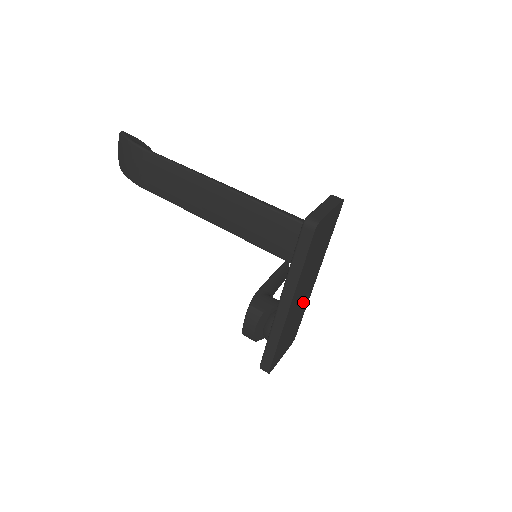
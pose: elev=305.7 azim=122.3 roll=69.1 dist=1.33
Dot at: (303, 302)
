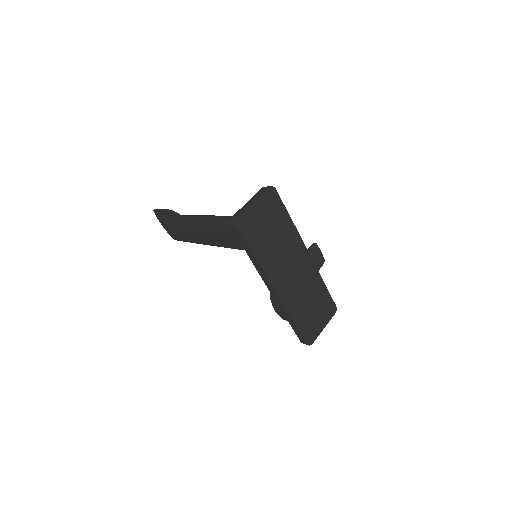
Dot at: (306, 277)
